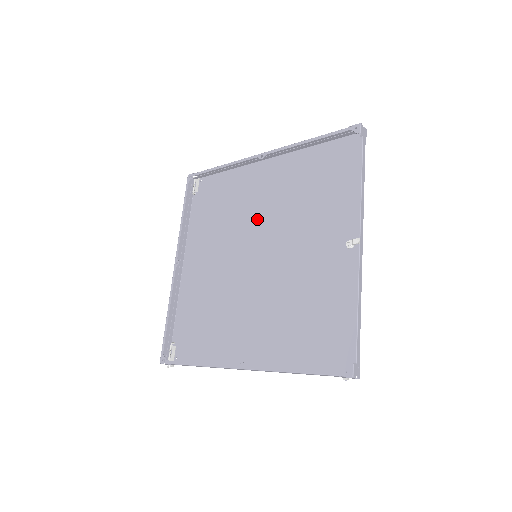
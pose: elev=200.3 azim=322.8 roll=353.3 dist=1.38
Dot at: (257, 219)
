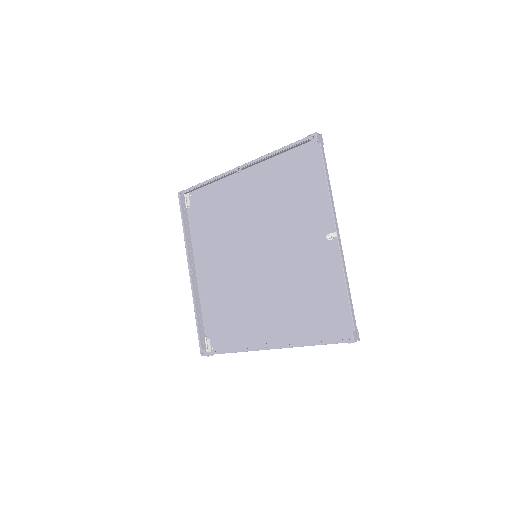
Dot at: (249, 224)
